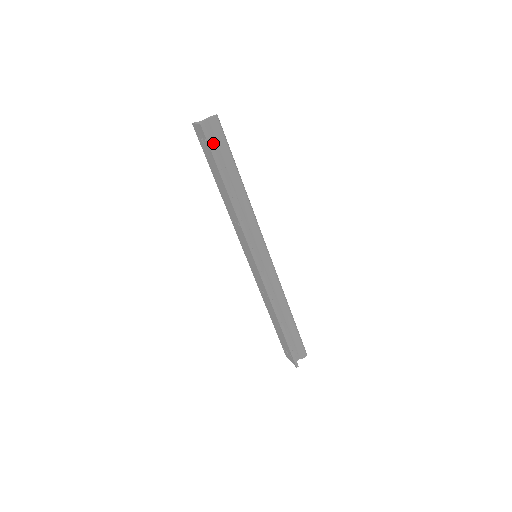
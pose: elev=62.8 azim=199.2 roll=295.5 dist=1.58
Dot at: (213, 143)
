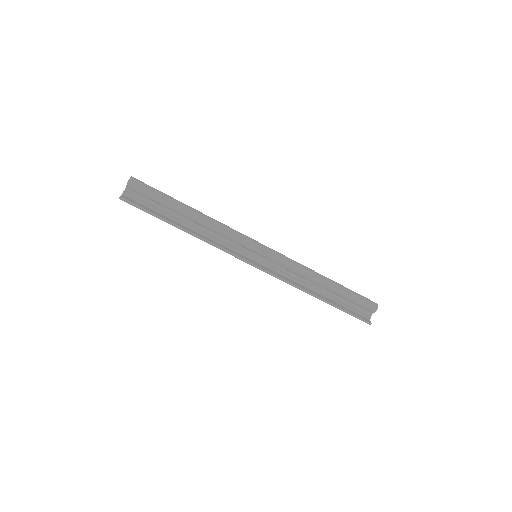
Dot at: (145, 200)
